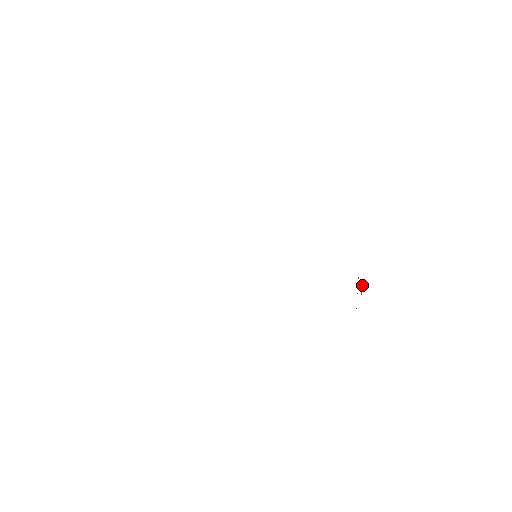
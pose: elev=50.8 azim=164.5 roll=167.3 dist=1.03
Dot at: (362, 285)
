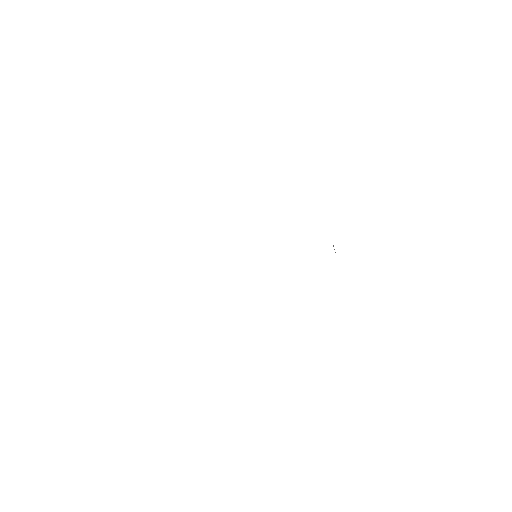
Dot at: occluded
